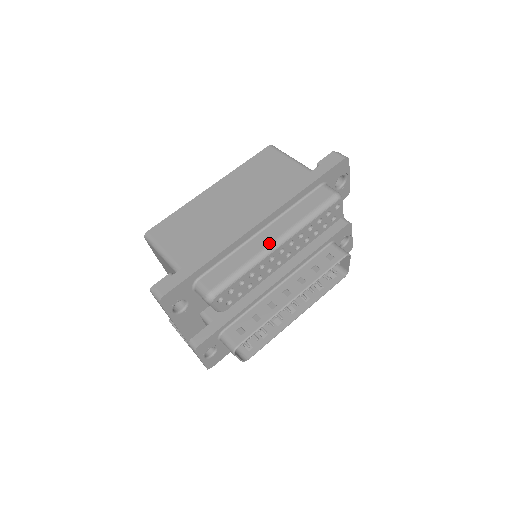
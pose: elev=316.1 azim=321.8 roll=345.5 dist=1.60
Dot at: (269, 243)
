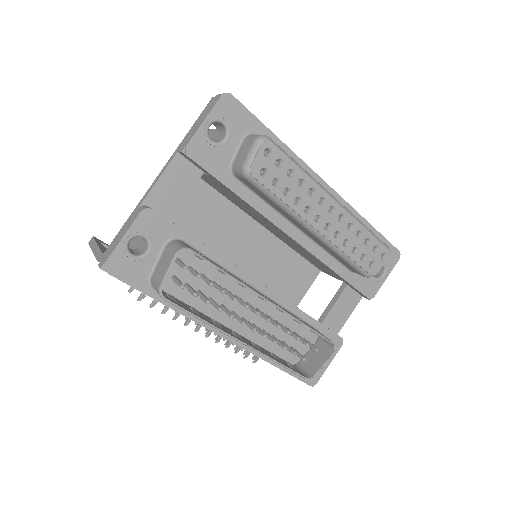
Dot at: occluded
